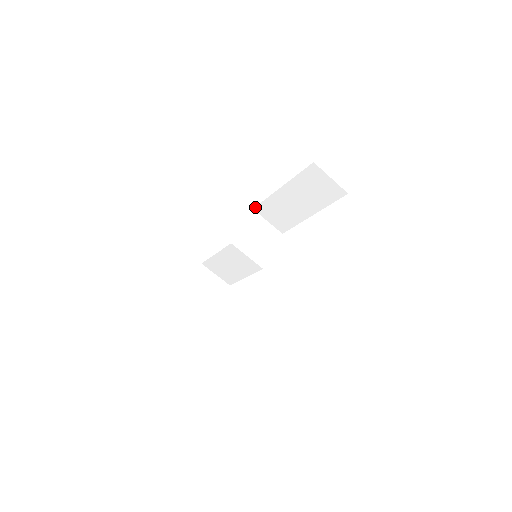
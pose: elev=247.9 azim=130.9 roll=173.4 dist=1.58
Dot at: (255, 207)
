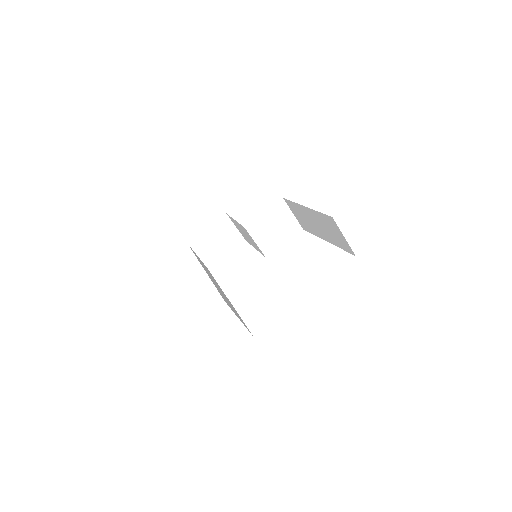
Dot at: occluded
